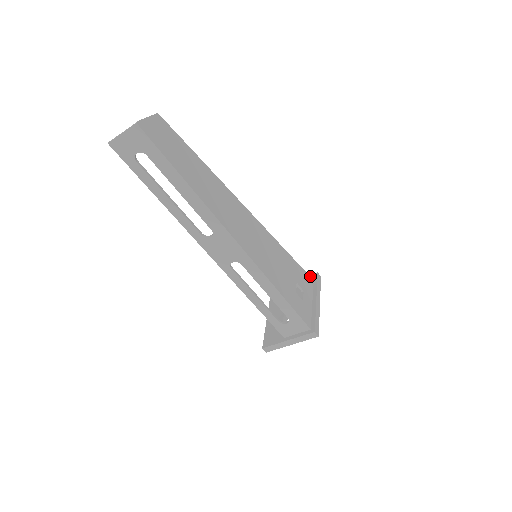
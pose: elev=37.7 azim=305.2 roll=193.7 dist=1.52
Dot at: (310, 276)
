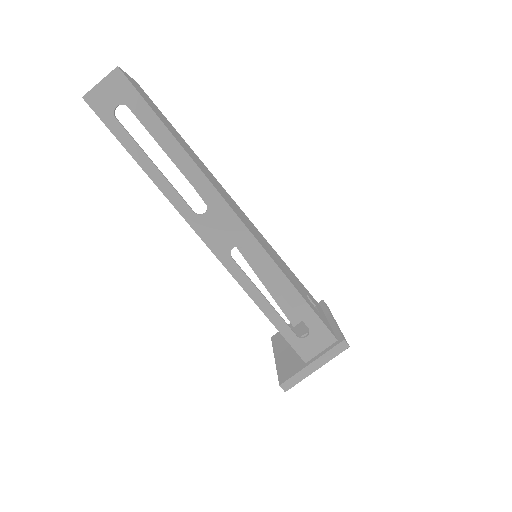
Dot at: occluded
